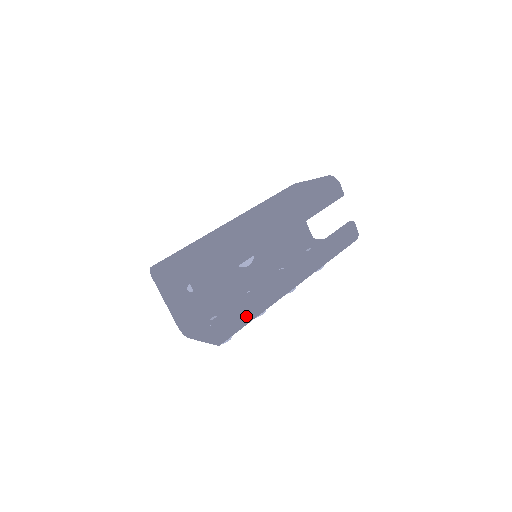
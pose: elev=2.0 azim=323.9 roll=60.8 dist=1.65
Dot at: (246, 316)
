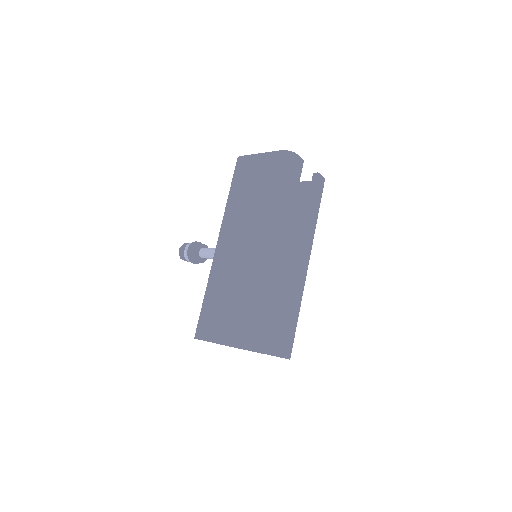
Dot at: (295, 329)
